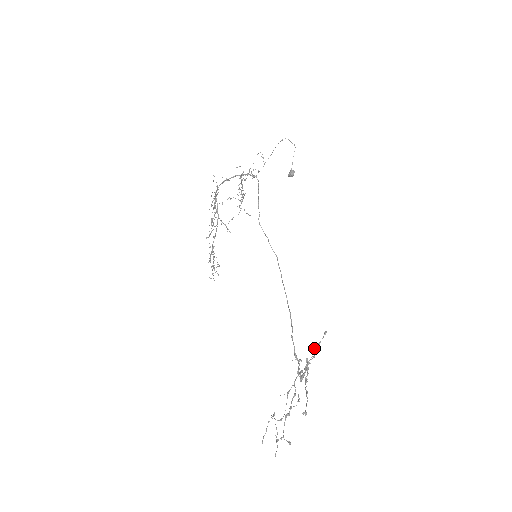
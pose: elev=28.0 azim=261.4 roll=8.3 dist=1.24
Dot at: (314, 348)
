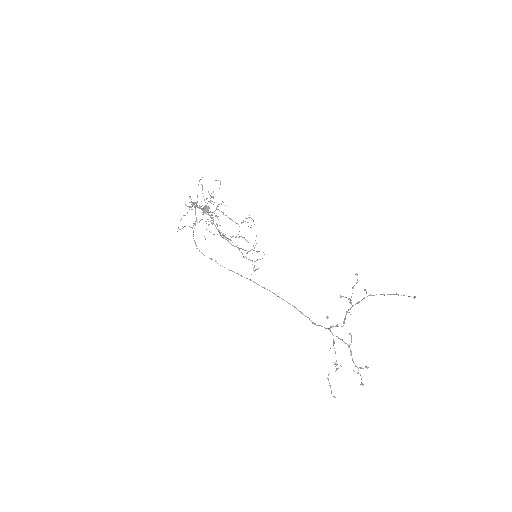
Dot at: (342, 296)
